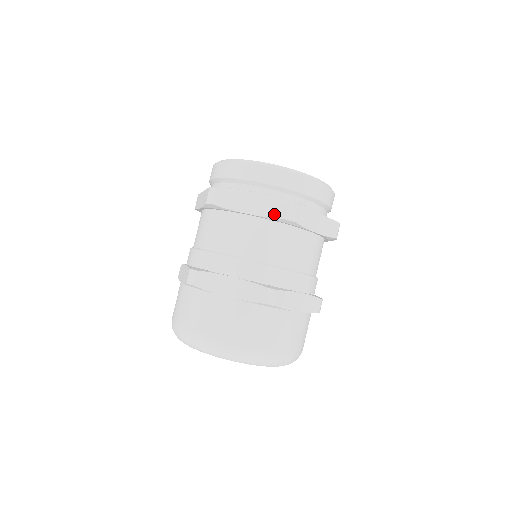
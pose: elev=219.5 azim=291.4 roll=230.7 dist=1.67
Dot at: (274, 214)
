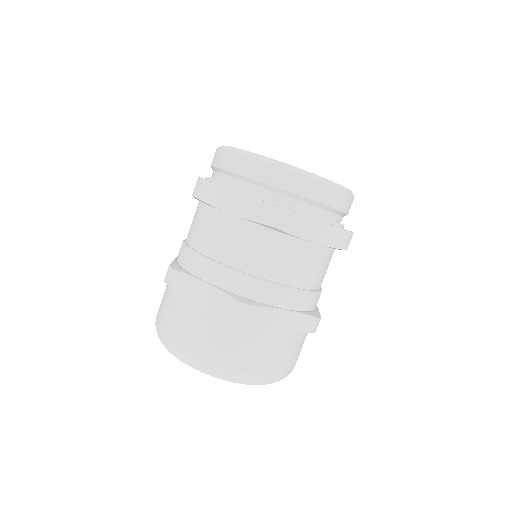
Dot at: (336, 244)
